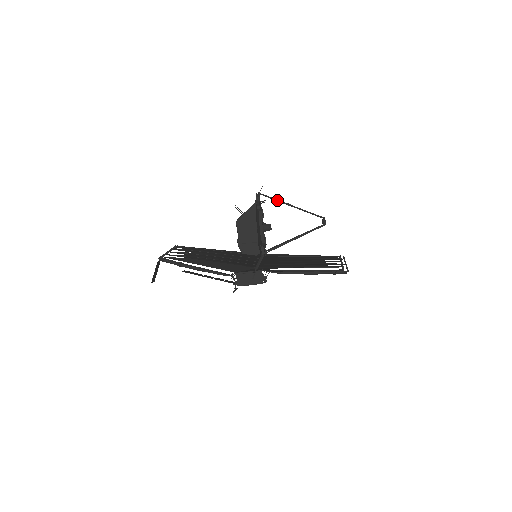
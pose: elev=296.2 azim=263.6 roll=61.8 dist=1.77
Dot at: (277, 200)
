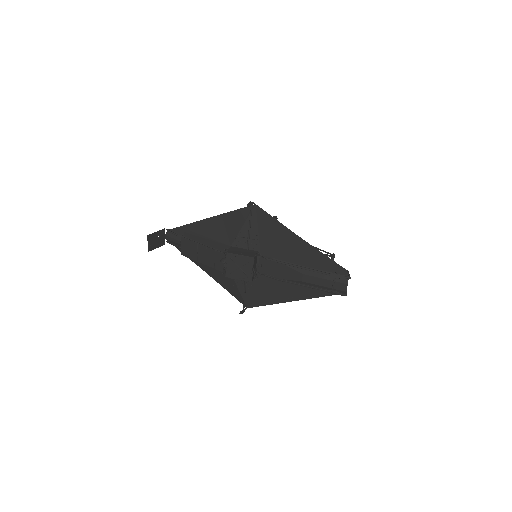
Dot at: occluded
